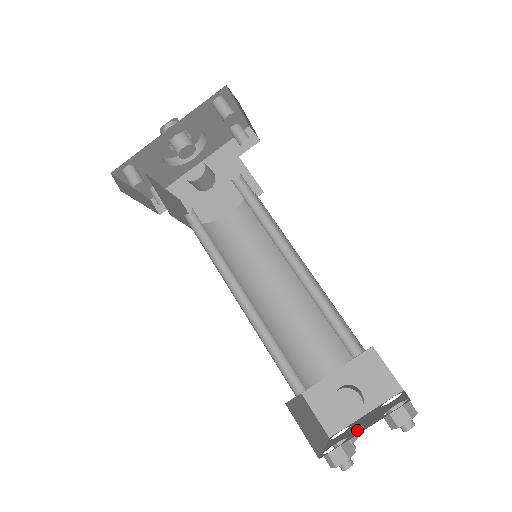
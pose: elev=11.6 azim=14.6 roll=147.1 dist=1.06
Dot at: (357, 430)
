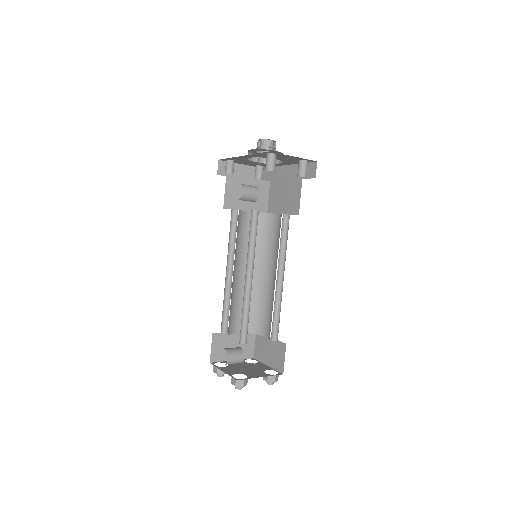
Dot at: (231, 368)
